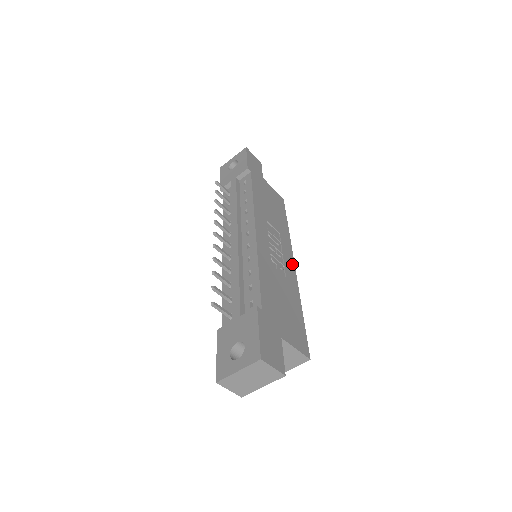
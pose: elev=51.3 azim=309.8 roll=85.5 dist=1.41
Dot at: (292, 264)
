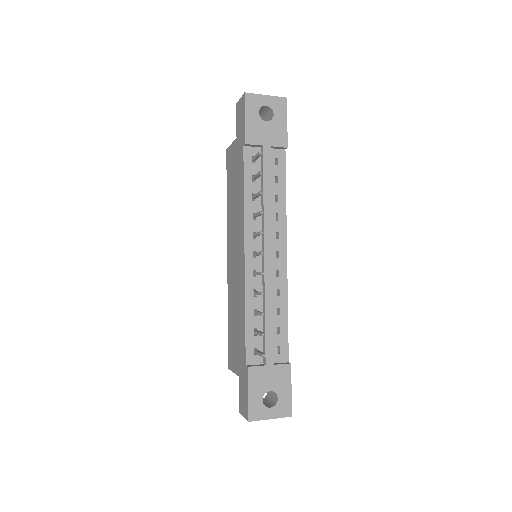
Dot at: occluded
